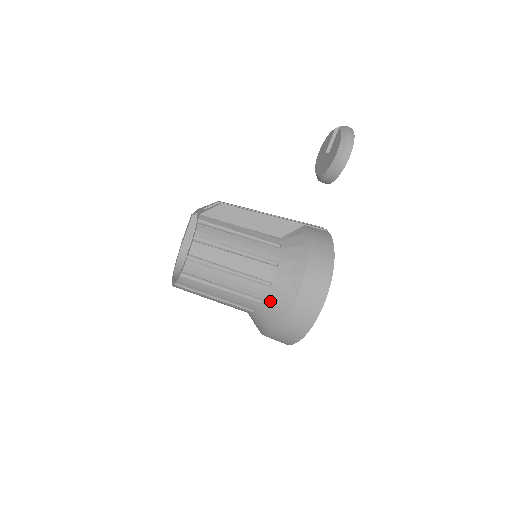
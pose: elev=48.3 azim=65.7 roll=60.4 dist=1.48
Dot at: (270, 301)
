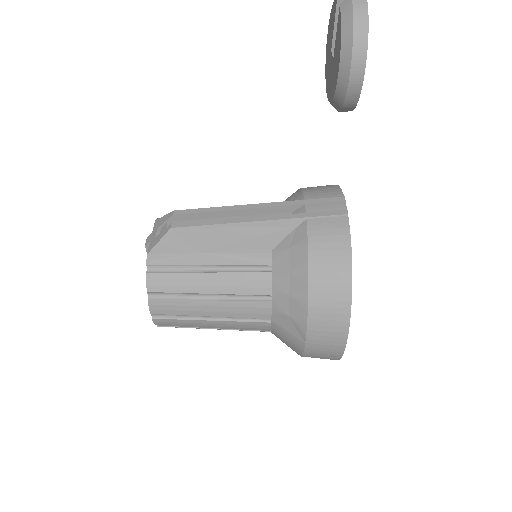
Dot at: (277, 335)
